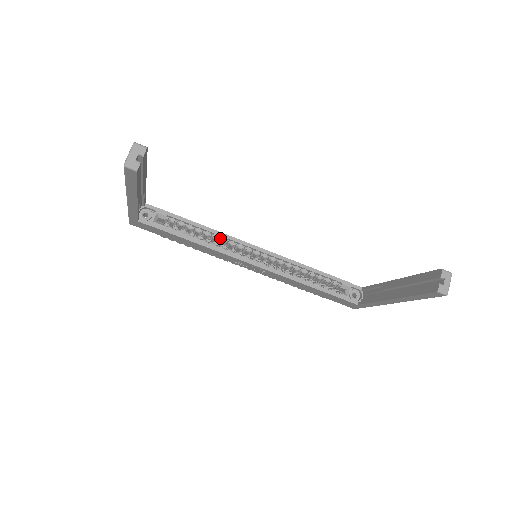
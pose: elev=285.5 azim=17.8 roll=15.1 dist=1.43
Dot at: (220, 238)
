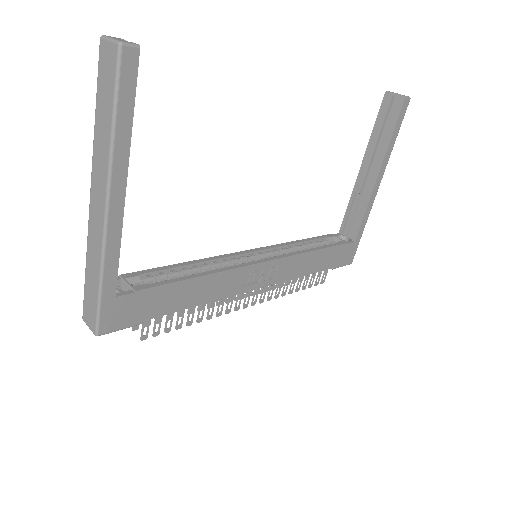
Dot at: (210, 265)
